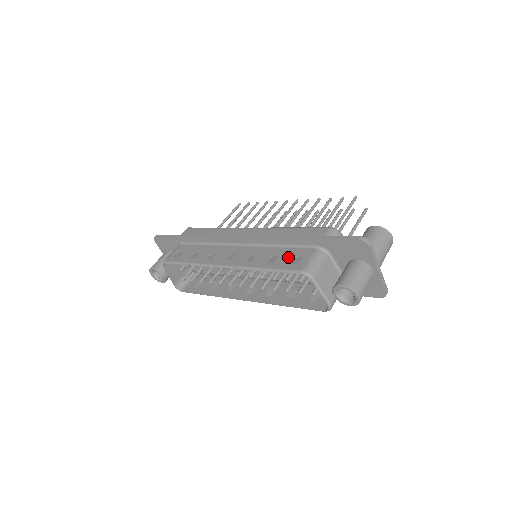
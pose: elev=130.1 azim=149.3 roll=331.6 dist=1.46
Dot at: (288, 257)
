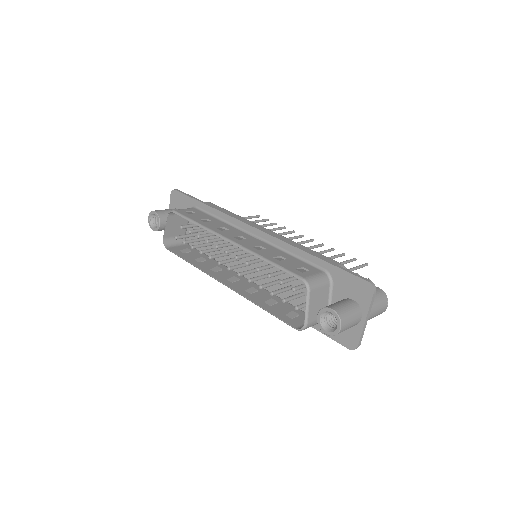
Dot at: (295, 264)
